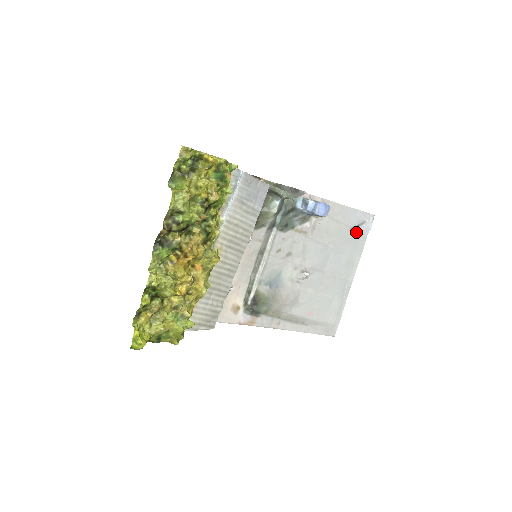
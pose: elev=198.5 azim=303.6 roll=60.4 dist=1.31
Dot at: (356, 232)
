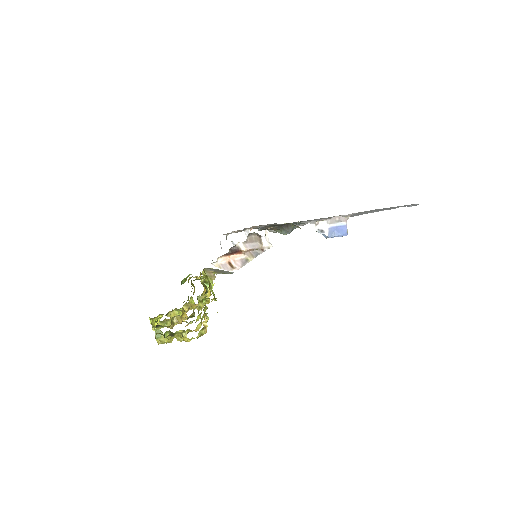
Dot at: occluded
